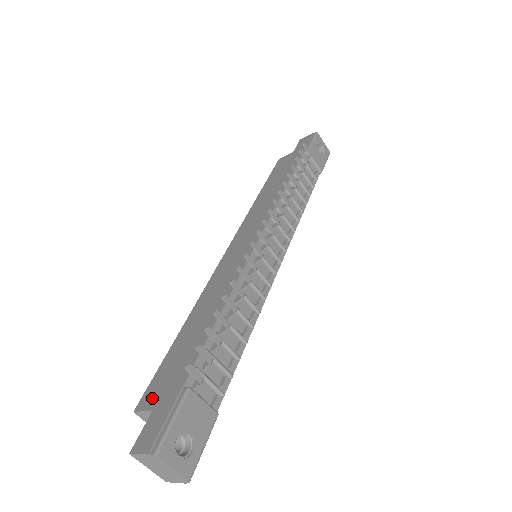
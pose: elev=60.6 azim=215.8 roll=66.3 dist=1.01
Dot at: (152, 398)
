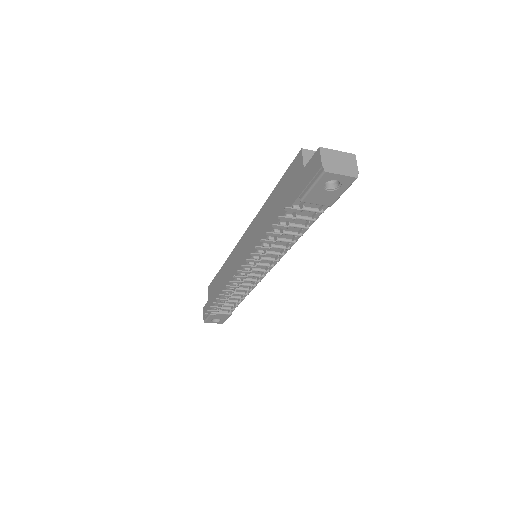
Dot at: (209, 294)
